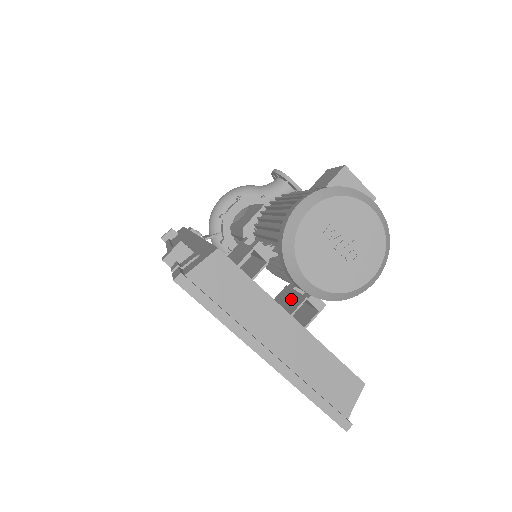
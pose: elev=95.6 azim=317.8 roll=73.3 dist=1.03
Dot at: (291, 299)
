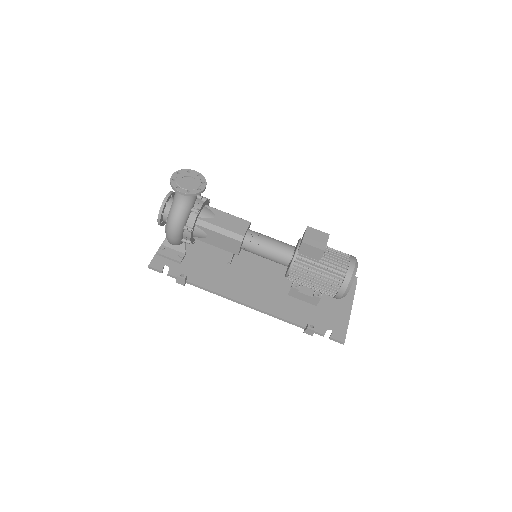
Dot at: occluded
